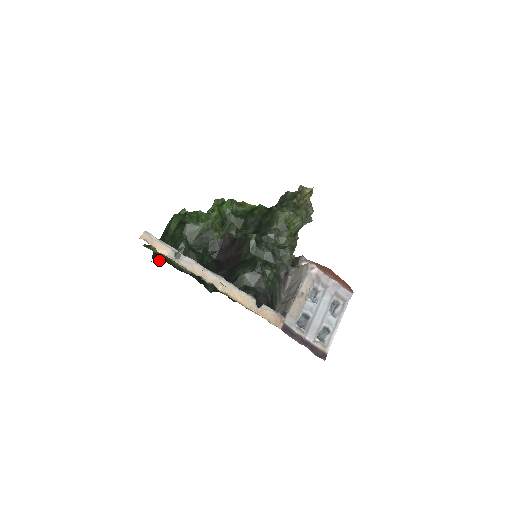
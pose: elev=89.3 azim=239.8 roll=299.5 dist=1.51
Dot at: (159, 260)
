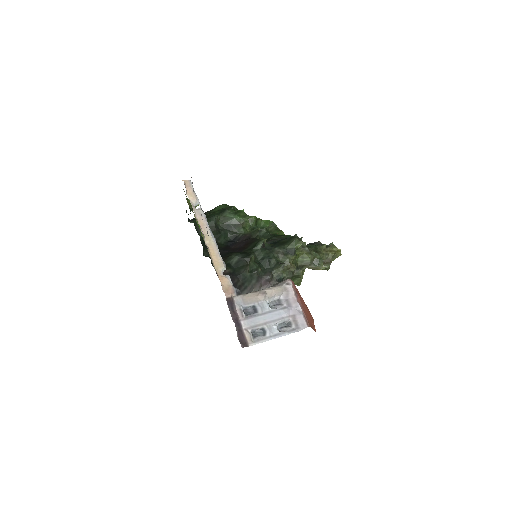
Dot at: (191, 221)
